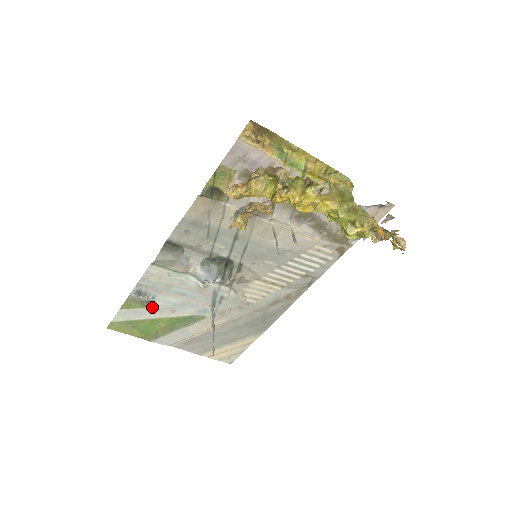
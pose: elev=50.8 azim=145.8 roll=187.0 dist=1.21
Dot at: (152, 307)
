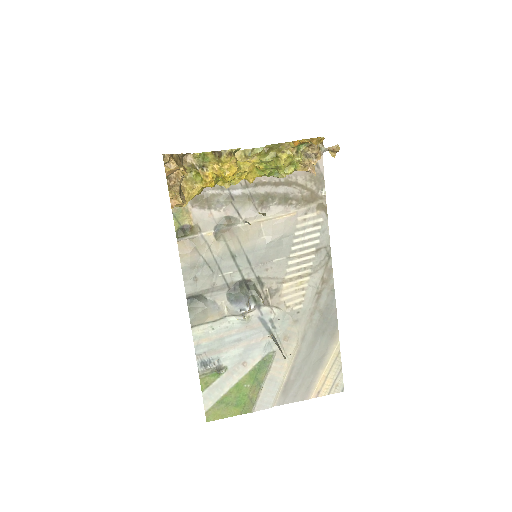
Dot at: (225, 372)
